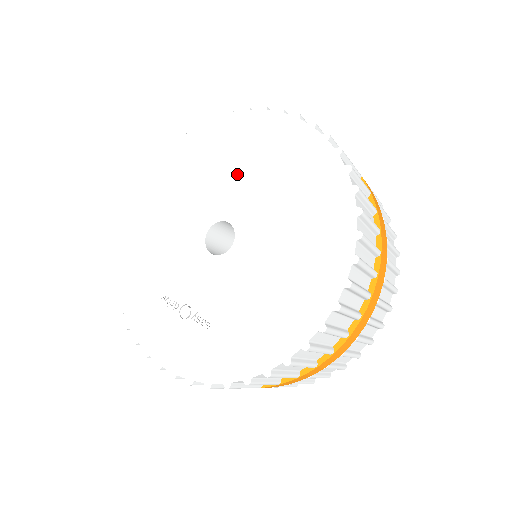
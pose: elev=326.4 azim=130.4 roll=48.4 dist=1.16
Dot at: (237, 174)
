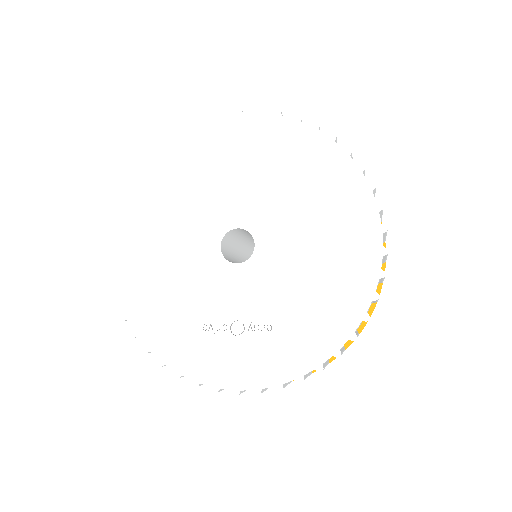
Dot at: (224, 182)
